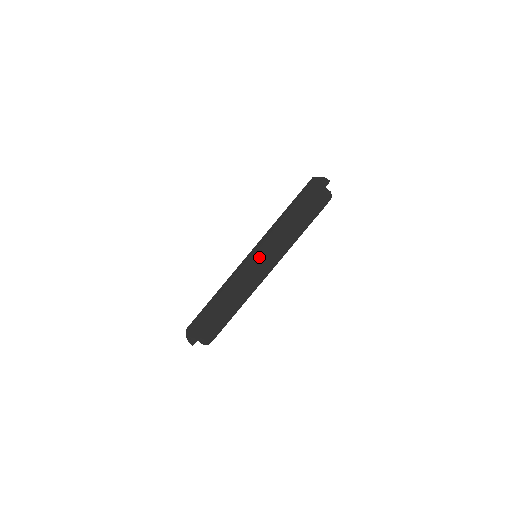
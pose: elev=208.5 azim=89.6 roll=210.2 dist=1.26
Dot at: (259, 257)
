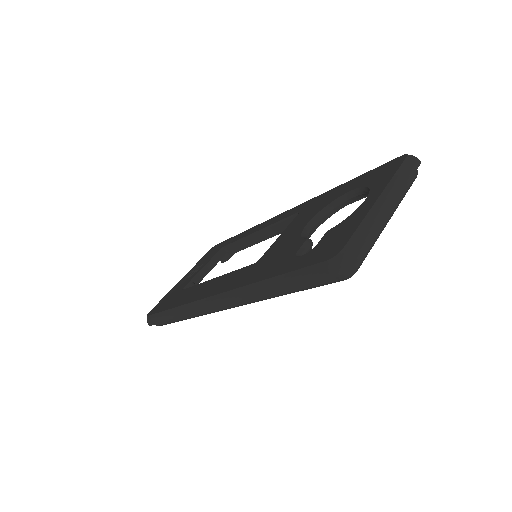
Dot at: (391, 200)
